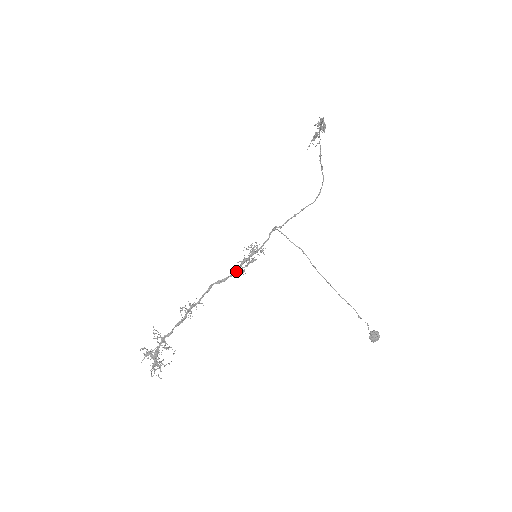
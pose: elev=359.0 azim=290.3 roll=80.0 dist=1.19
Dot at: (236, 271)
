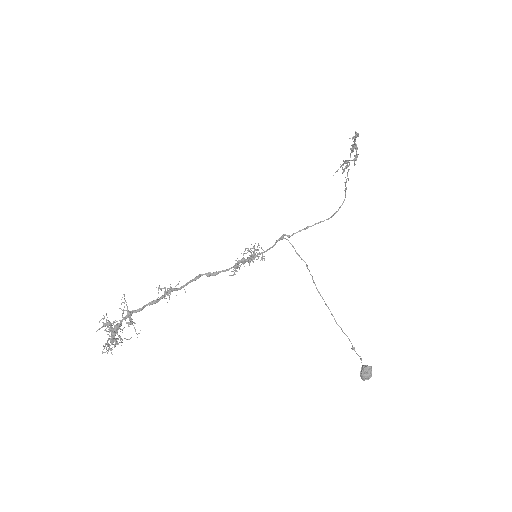
Dot at: occluded
